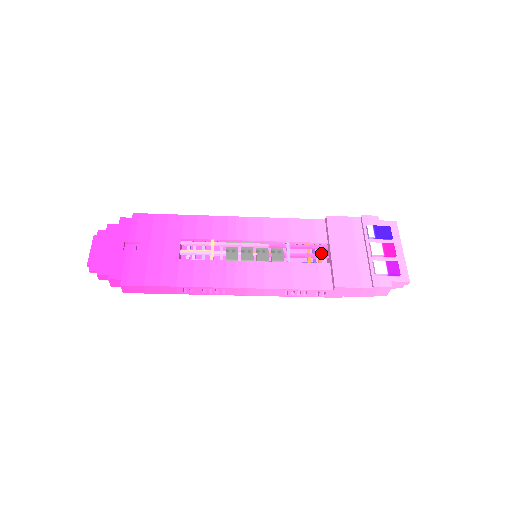
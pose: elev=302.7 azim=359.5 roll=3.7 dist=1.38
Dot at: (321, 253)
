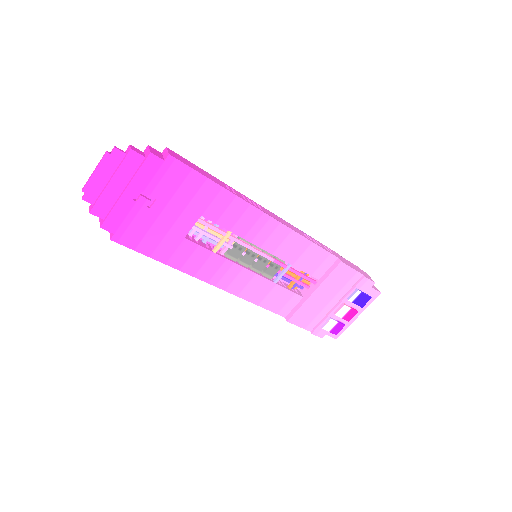
Dot at: (308, 275)
